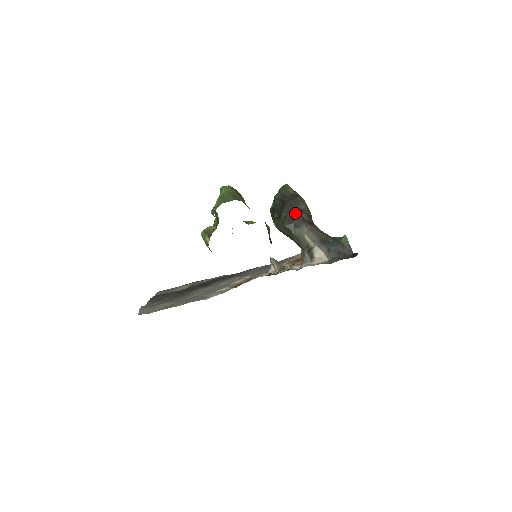
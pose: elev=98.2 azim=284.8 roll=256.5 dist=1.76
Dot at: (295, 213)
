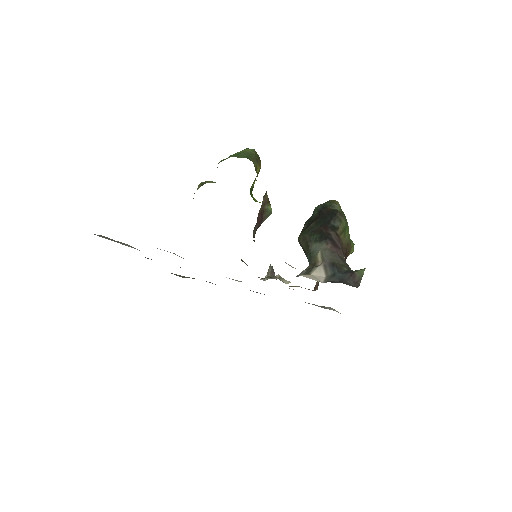
Dot at: (324, 227)
